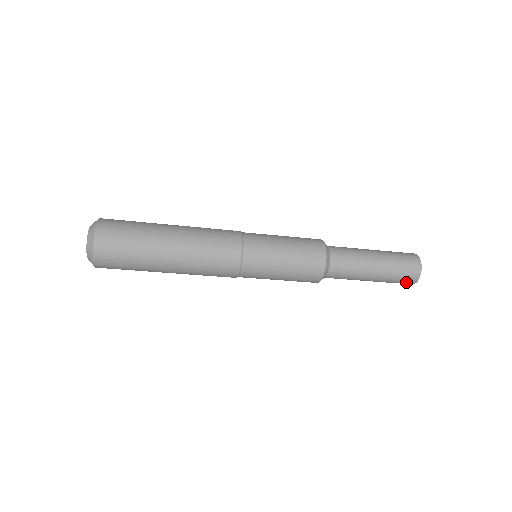
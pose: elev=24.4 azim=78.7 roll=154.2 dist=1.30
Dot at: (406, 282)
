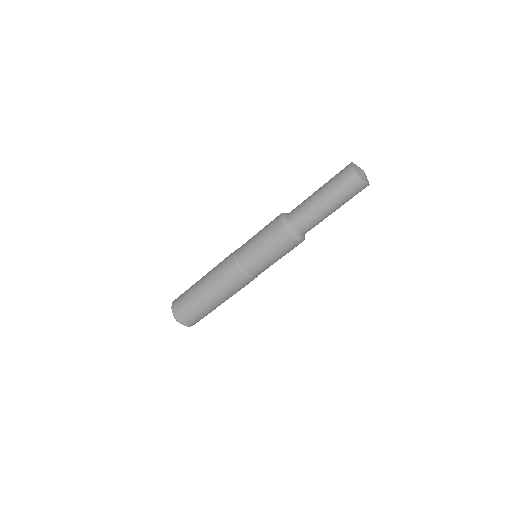
Dot at: (348, 179)
